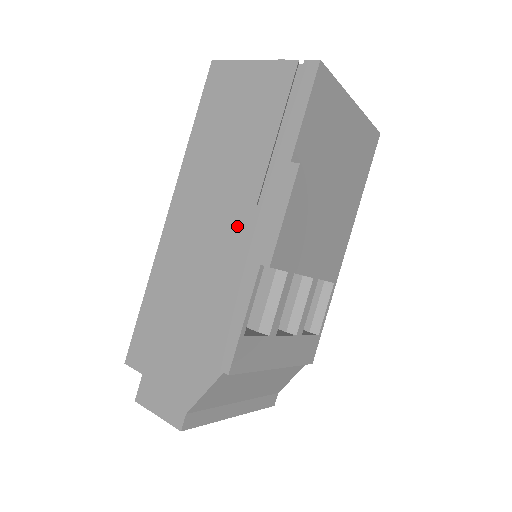
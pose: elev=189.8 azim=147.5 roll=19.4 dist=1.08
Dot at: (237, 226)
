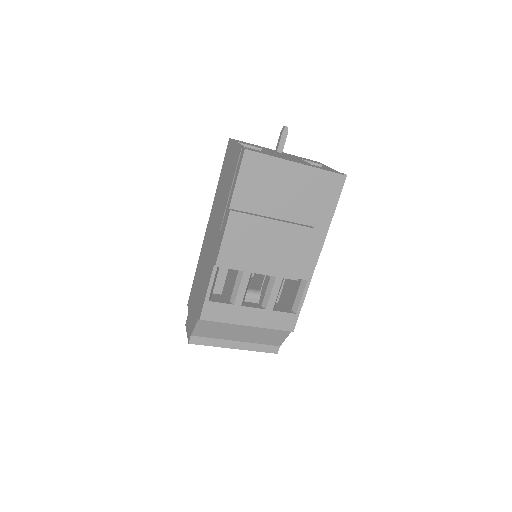
Dot at: (215, 240)
